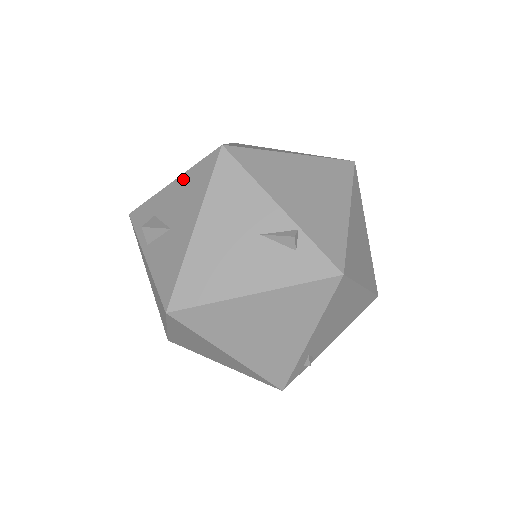
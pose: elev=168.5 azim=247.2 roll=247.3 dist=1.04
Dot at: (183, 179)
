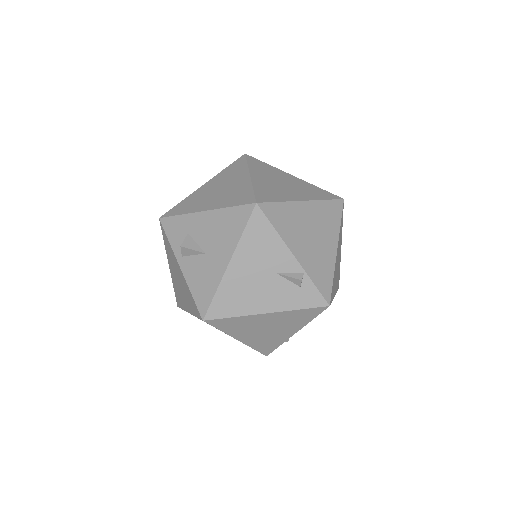
Dot at: (217, 214)
